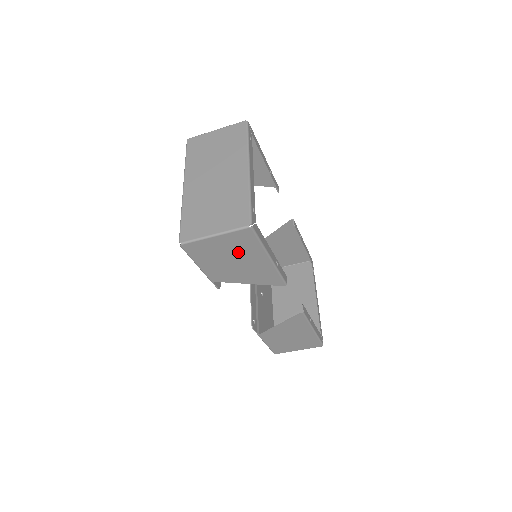
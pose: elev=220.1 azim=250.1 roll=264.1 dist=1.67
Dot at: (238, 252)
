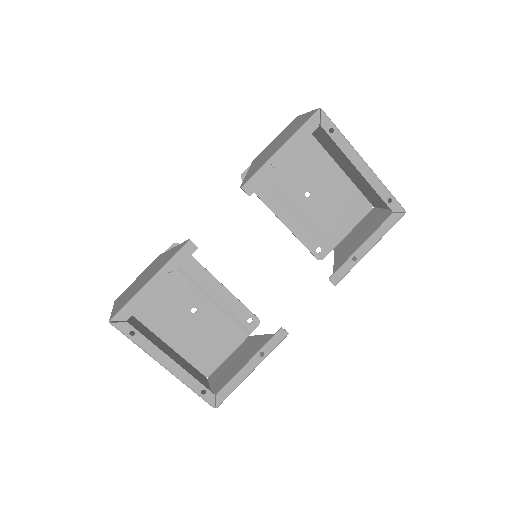
Dot at: occluded
